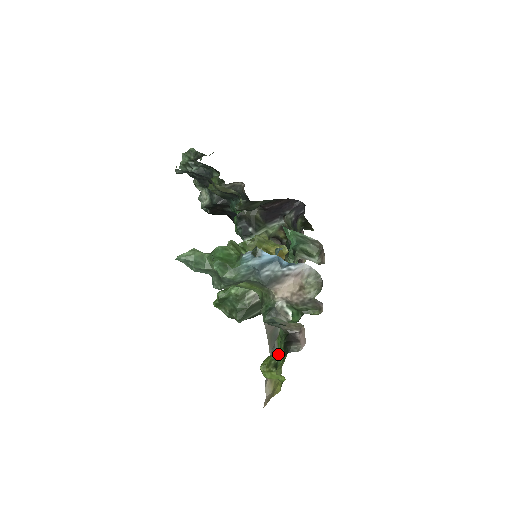
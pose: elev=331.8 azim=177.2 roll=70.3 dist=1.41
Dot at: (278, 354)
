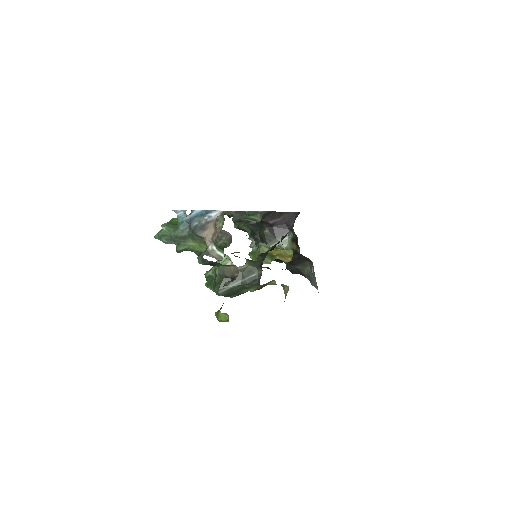
Dot at: occluded
